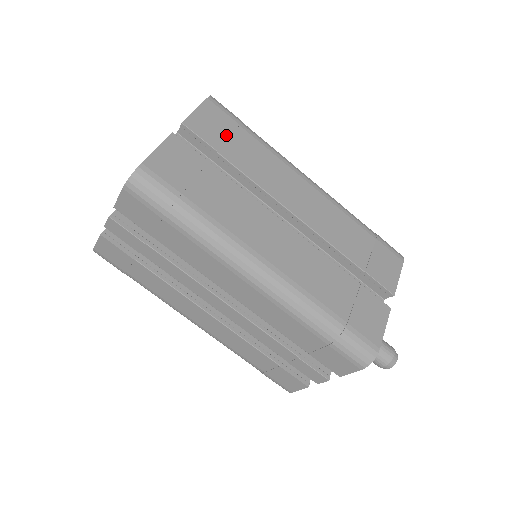
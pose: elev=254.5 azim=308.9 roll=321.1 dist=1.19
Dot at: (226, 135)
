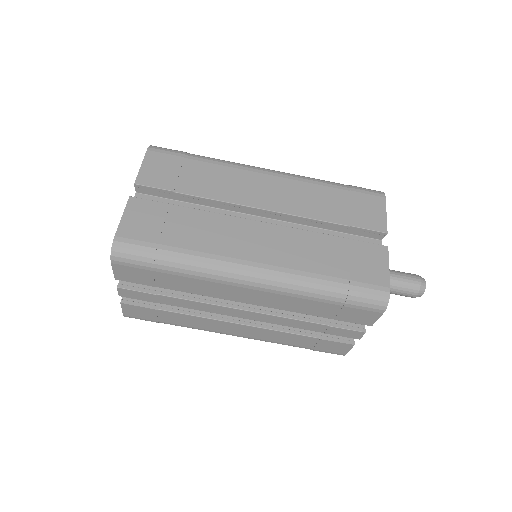
Dot at: (176, 173)
